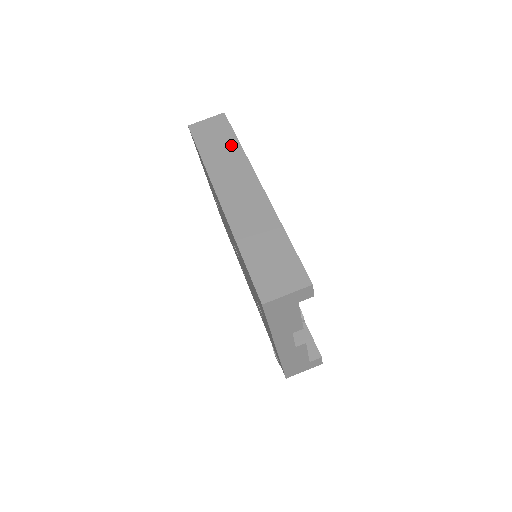
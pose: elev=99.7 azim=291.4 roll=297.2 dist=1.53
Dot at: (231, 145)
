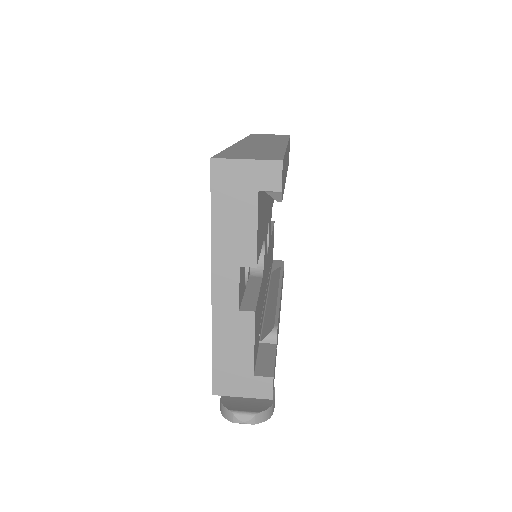
Dot at: (280, 138)
